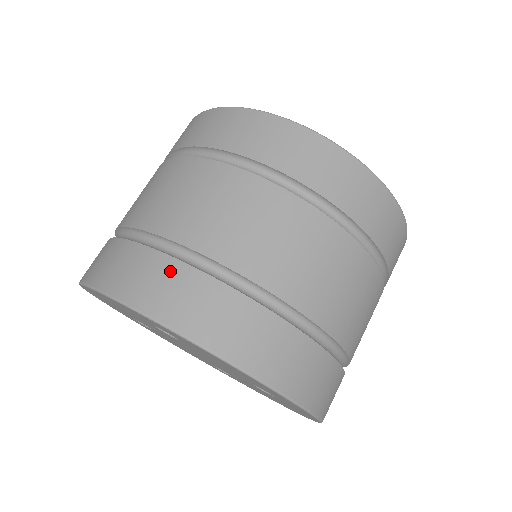
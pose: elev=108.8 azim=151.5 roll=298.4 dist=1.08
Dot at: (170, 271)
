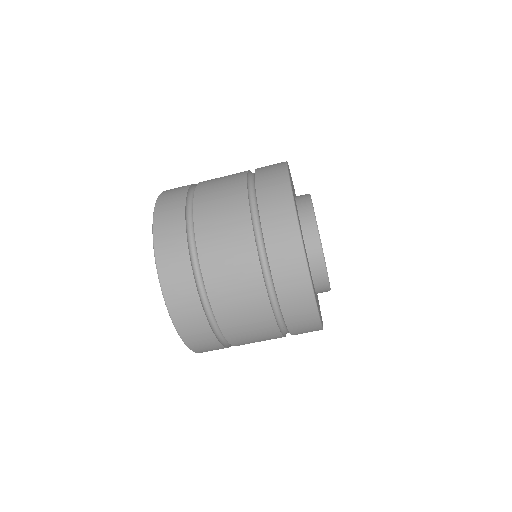
Dot at: (201, 323)
